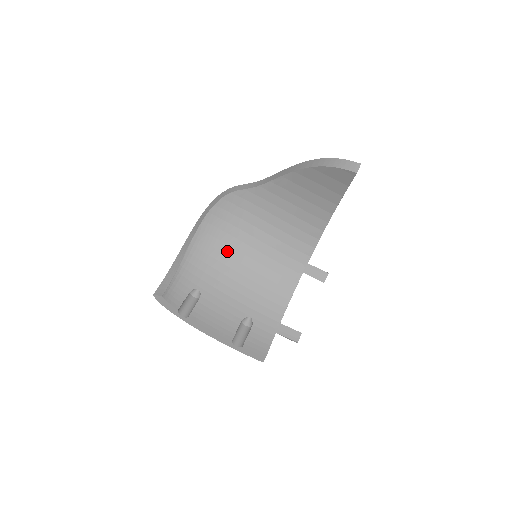
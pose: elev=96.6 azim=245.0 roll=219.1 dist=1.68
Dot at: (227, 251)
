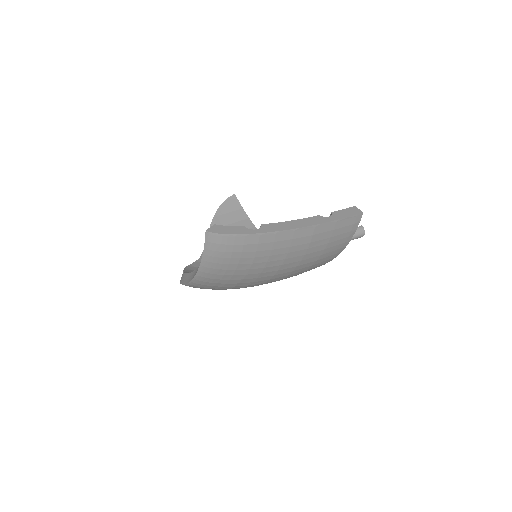
Dot at: occluded
